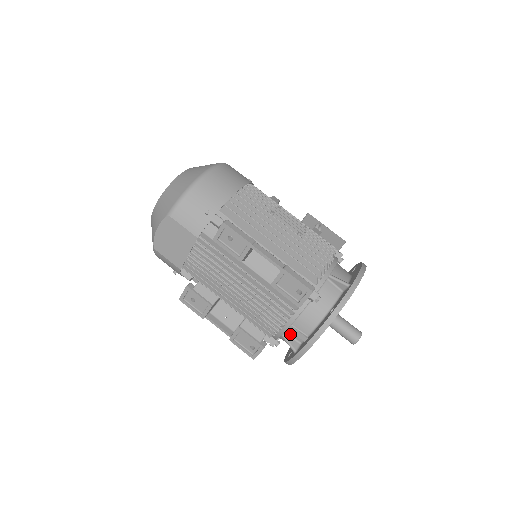
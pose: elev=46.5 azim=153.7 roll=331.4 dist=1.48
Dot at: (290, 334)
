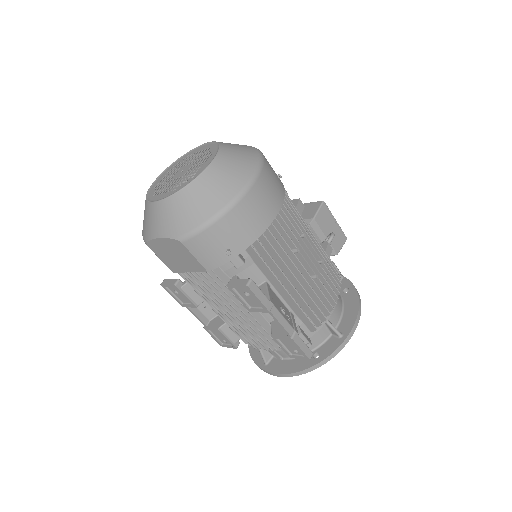
Dot at: occluded
